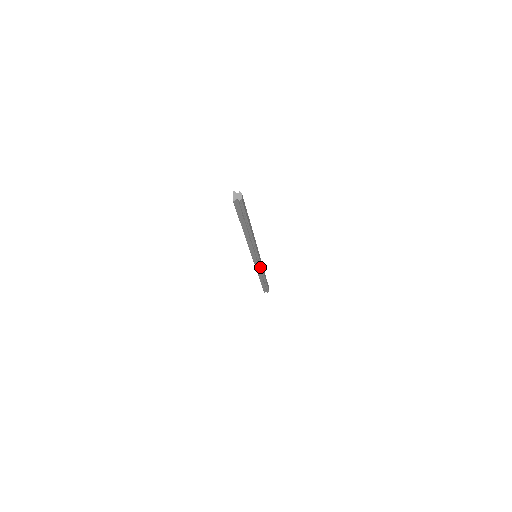
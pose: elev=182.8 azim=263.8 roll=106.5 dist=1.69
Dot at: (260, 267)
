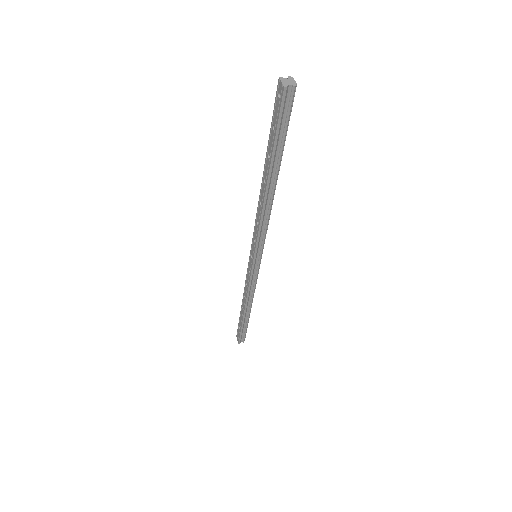
Dot at: (255, 280)
